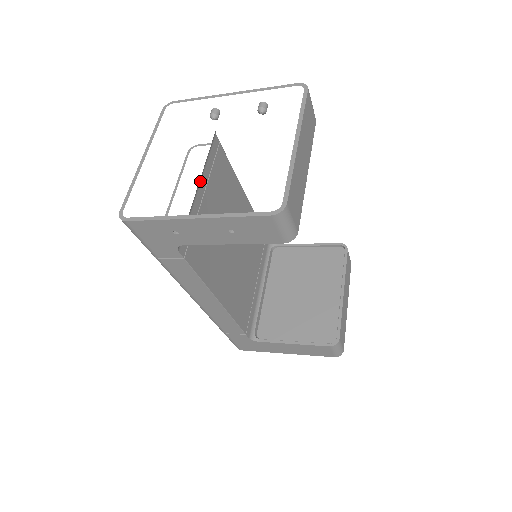
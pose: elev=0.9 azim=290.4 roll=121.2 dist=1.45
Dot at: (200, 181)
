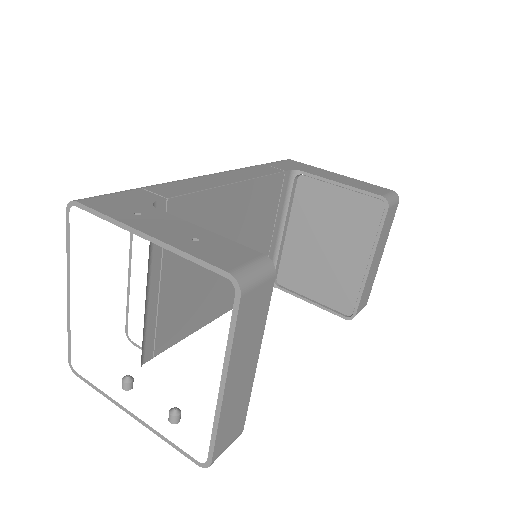
Dot at: (148, 282)
